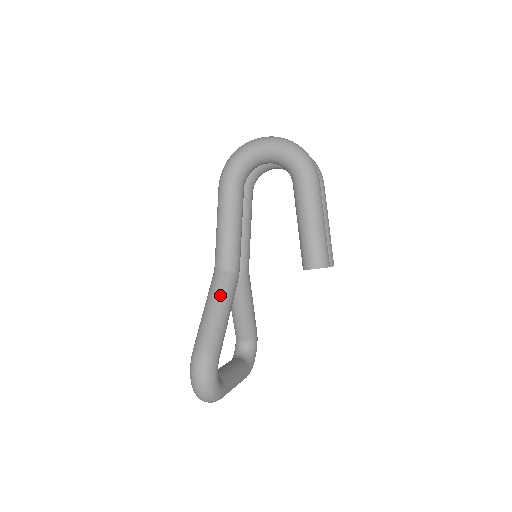
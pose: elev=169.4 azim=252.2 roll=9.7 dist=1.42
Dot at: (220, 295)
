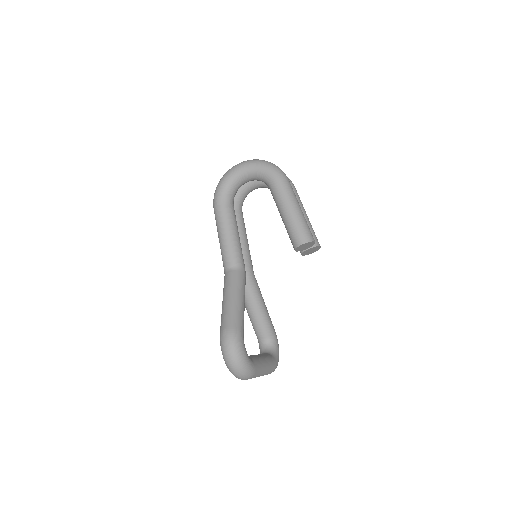
Dot at: (233, 287)
